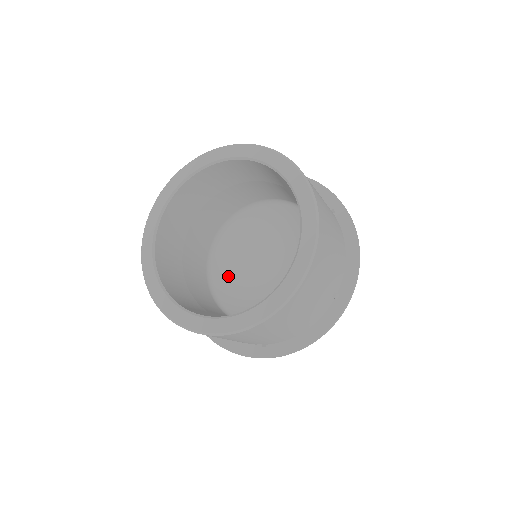
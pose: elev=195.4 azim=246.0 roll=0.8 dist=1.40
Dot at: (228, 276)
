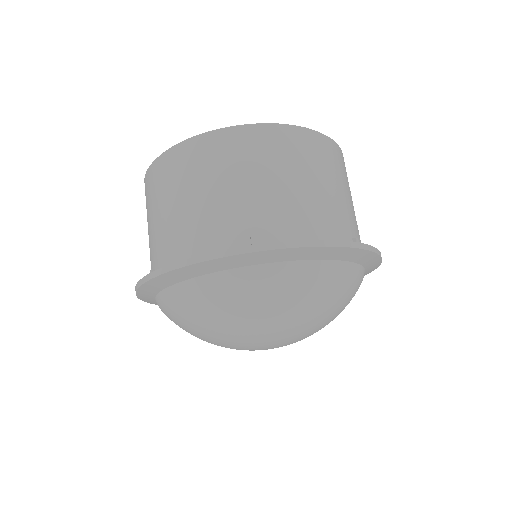
Dot at: occluded
